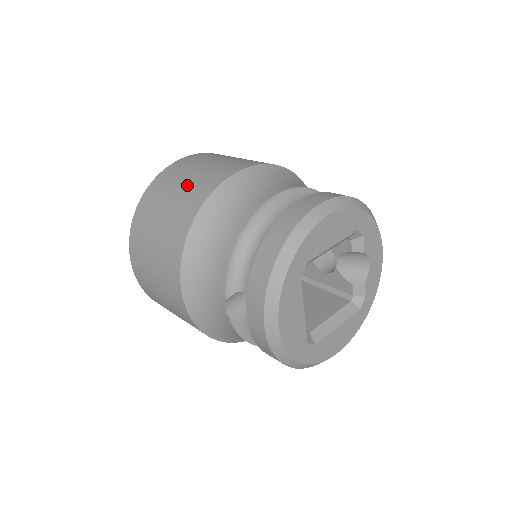
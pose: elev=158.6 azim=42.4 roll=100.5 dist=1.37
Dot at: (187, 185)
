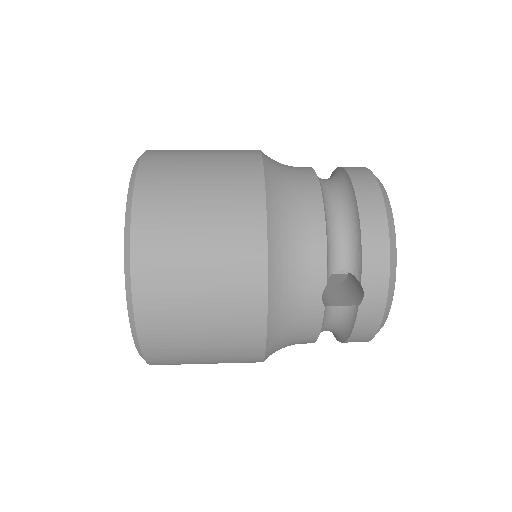
Dot at: (213, 173)
